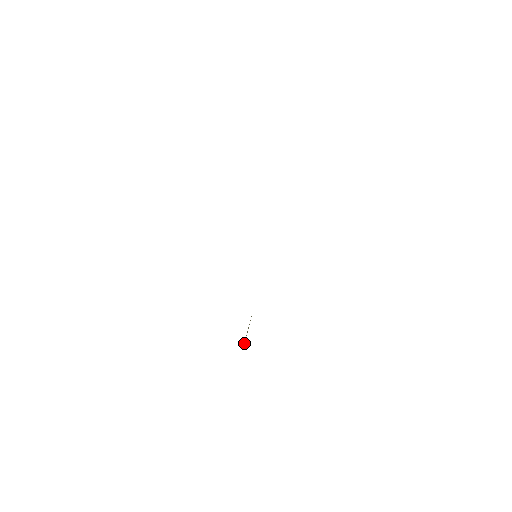
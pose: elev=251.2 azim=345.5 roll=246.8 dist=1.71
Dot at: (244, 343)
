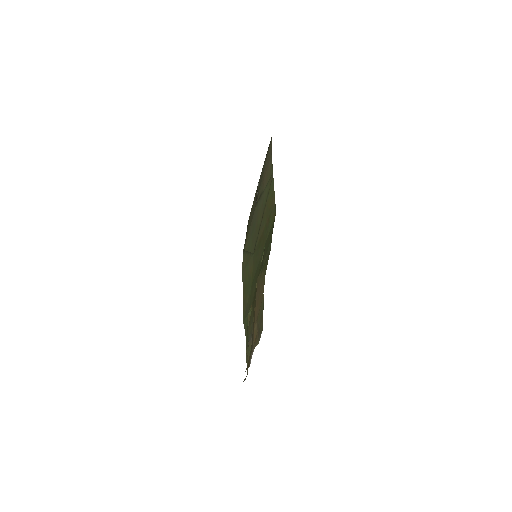
Dot at: occluded
